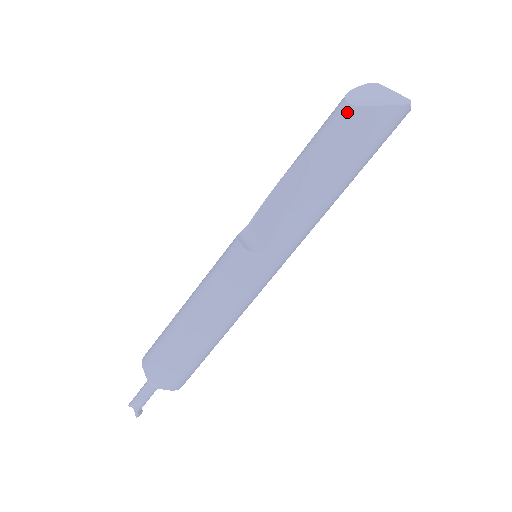
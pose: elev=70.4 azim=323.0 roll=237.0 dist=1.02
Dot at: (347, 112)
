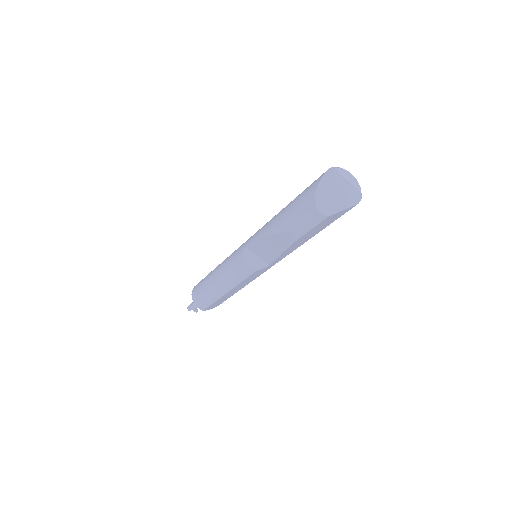
Dot at: (320, 218)
